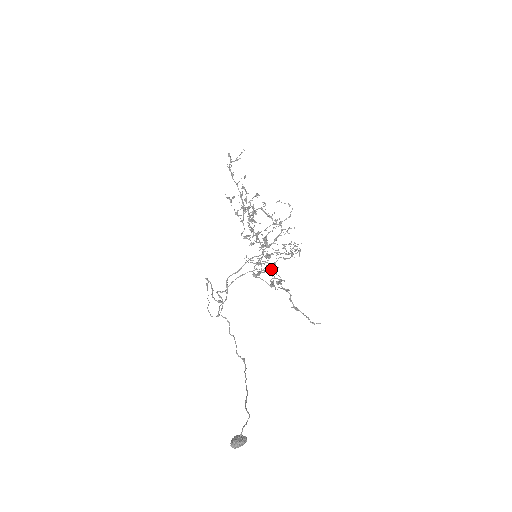
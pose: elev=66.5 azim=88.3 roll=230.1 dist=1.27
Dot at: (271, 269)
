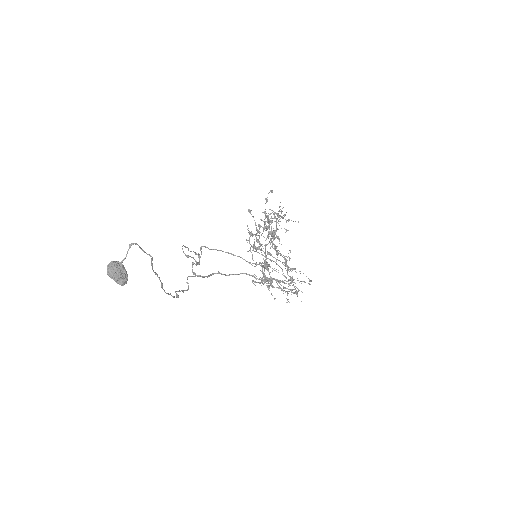
Dot at: occluded
